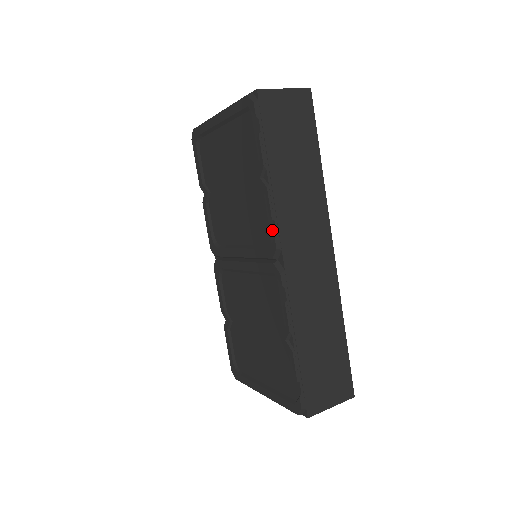
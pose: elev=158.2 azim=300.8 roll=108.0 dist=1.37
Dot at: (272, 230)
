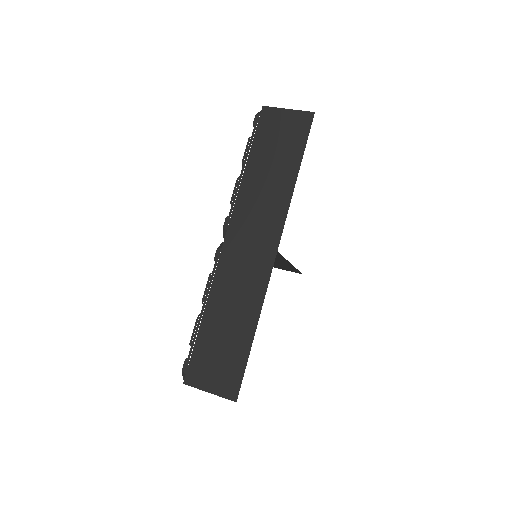
Dot at: (231, 214)
